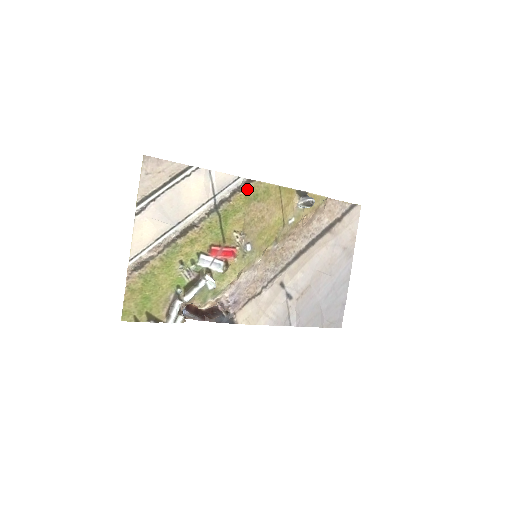
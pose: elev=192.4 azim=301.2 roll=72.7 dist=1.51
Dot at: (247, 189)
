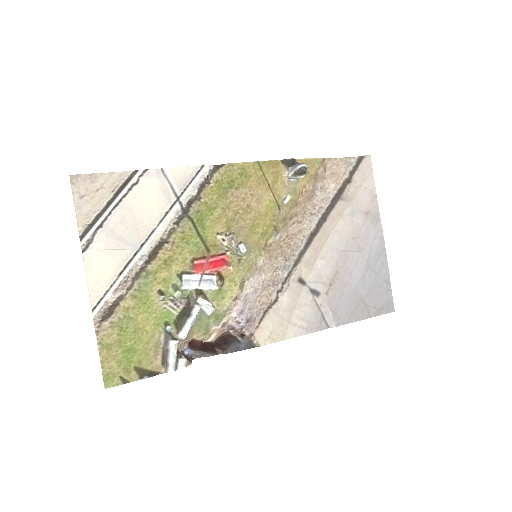
Dot at: (217, 178)
